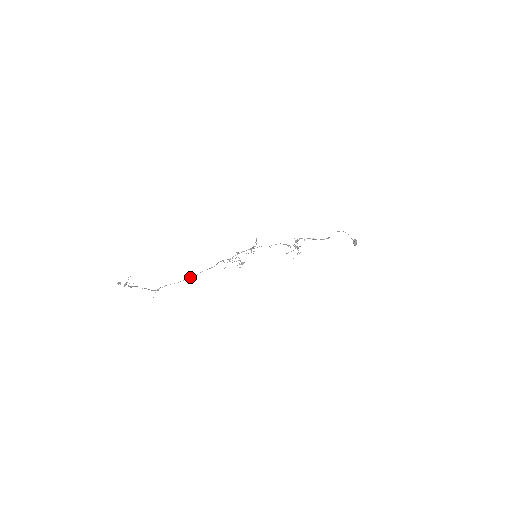
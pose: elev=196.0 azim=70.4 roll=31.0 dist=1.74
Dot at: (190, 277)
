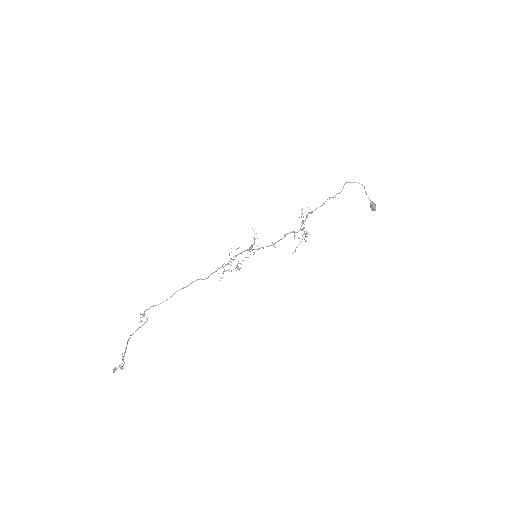
Dot at: occluded
